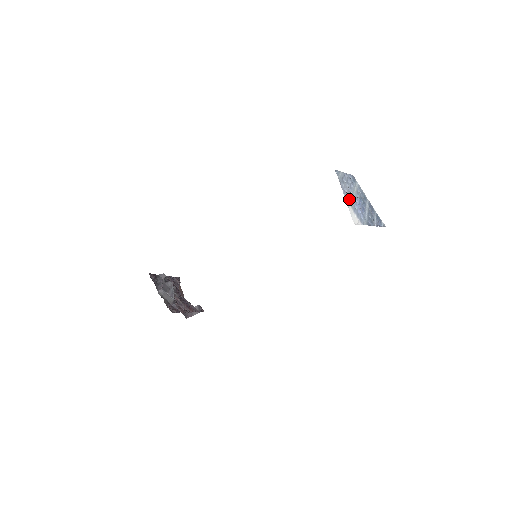
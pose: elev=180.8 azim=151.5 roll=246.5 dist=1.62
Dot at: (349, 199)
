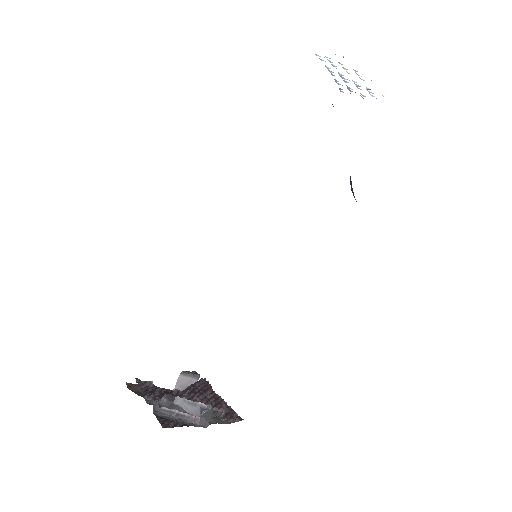
Dot at: occluded
